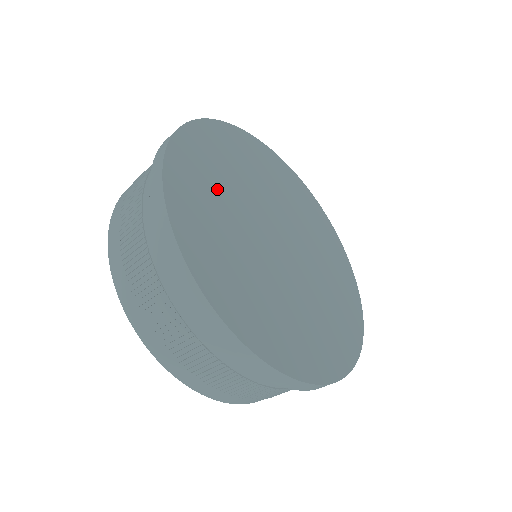
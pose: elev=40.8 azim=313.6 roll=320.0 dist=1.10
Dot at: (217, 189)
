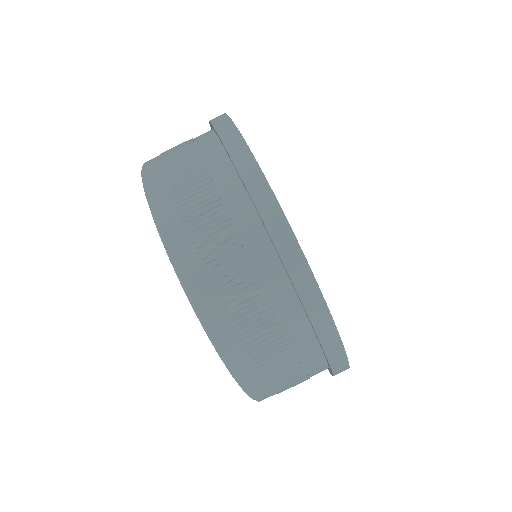
Dot at: occluded
